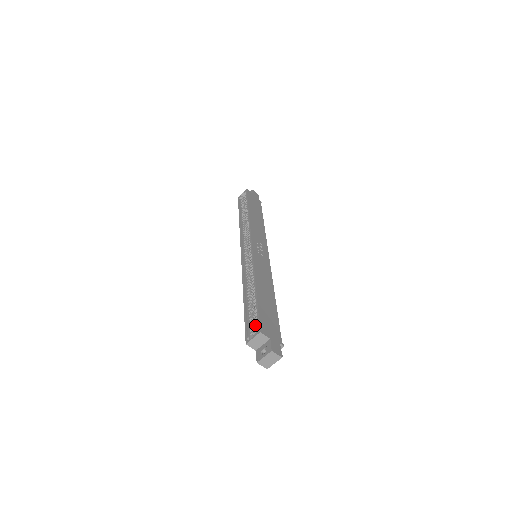
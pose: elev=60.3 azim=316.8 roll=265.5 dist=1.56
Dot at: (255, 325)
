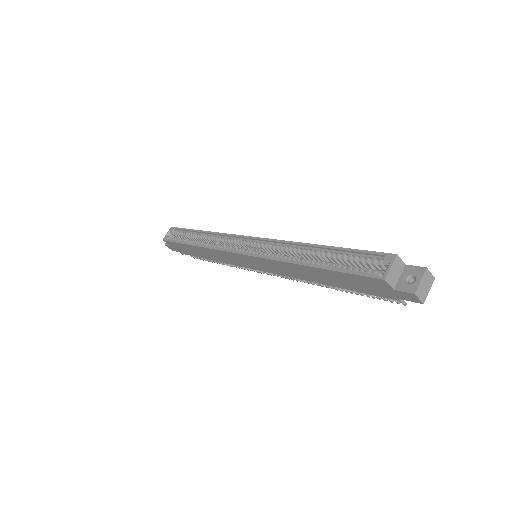
Dot at: occluded
